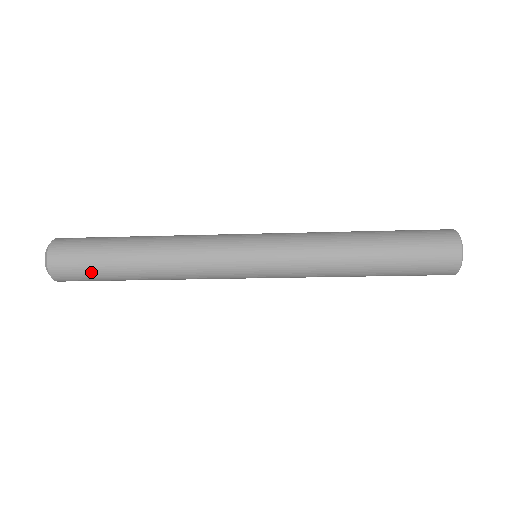
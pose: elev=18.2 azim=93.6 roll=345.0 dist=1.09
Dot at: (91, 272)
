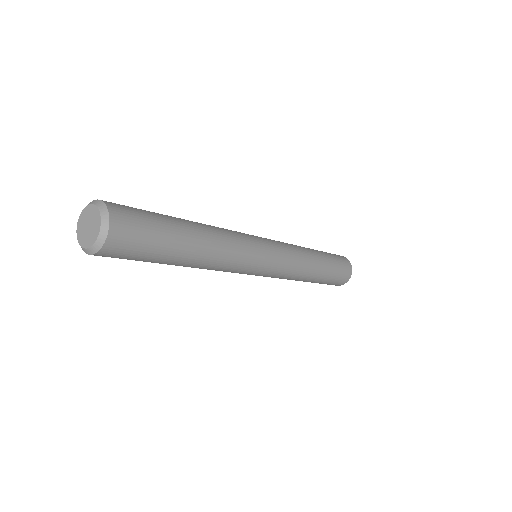
Dot at: (146, 255)
